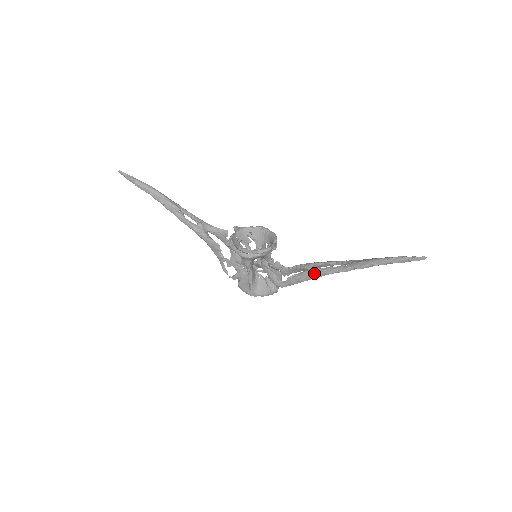
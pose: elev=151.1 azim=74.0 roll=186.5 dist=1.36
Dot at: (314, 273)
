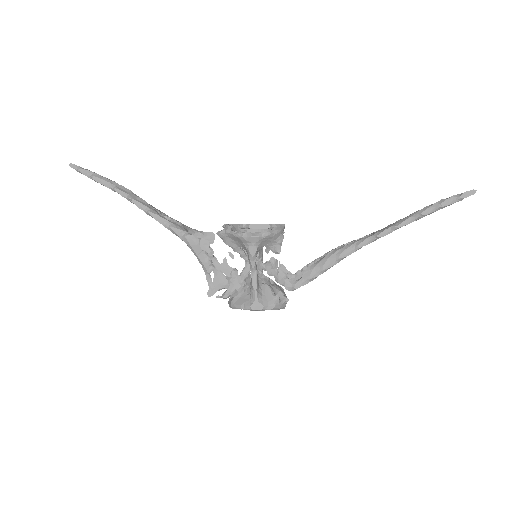
Dot at: (341, 251)
